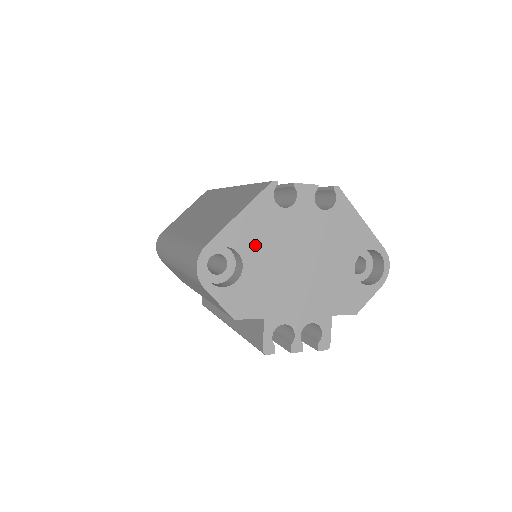
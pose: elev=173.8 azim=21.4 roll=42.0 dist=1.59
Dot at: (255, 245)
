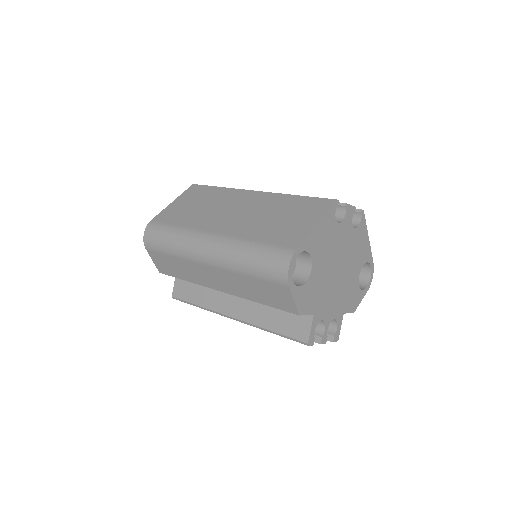
Dot at: (320, 252)
